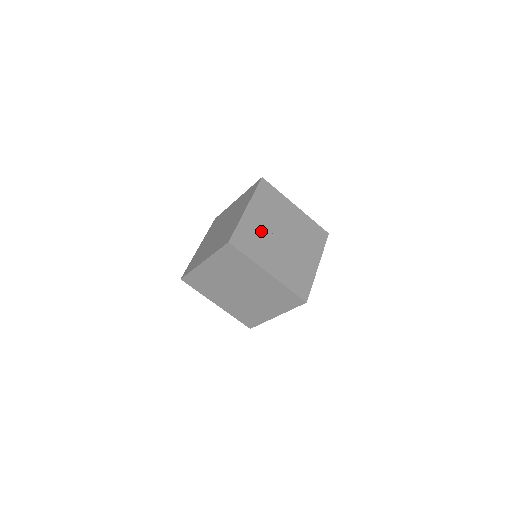
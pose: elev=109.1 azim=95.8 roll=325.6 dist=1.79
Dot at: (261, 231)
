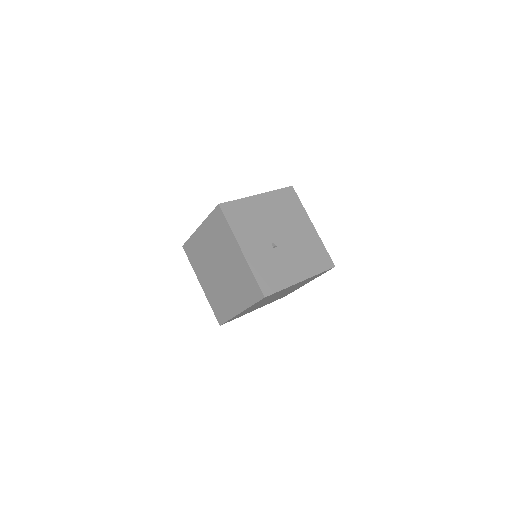
Dot at: (267, 255)
